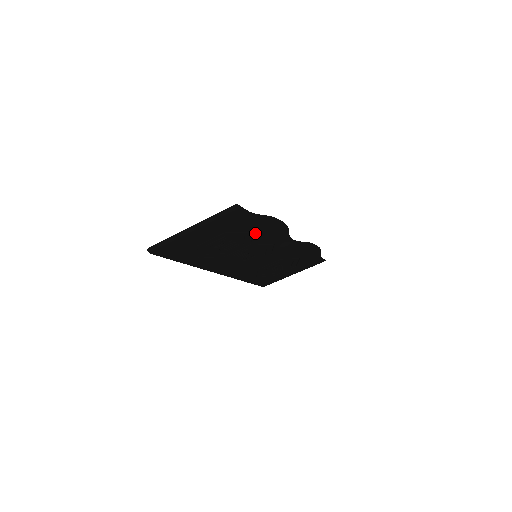
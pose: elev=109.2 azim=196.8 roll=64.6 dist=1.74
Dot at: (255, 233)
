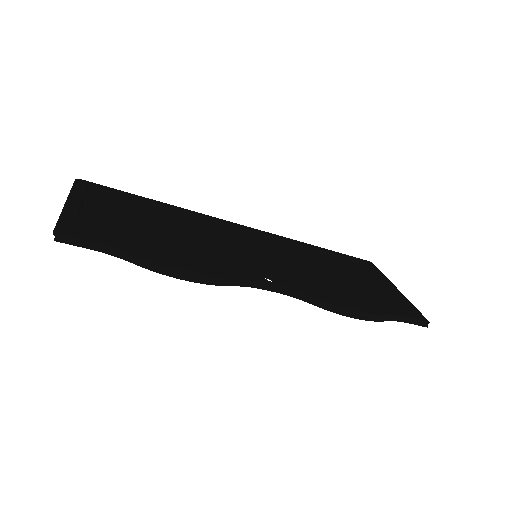
Dot at: (171, 254)
